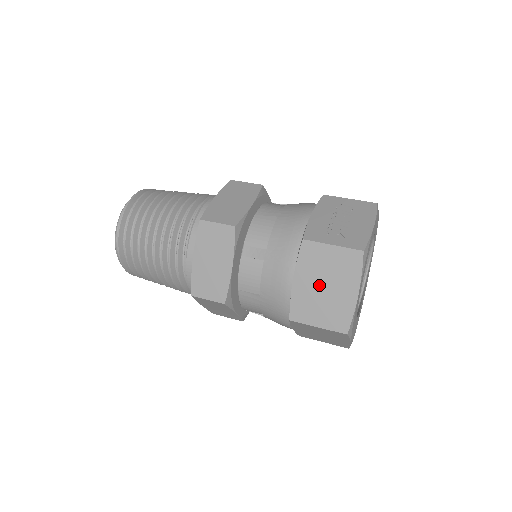
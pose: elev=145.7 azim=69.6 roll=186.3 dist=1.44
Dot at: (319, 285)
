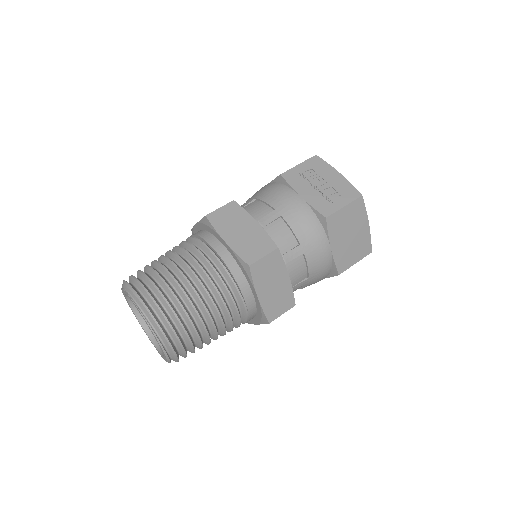
Dot at: (347, 238)
